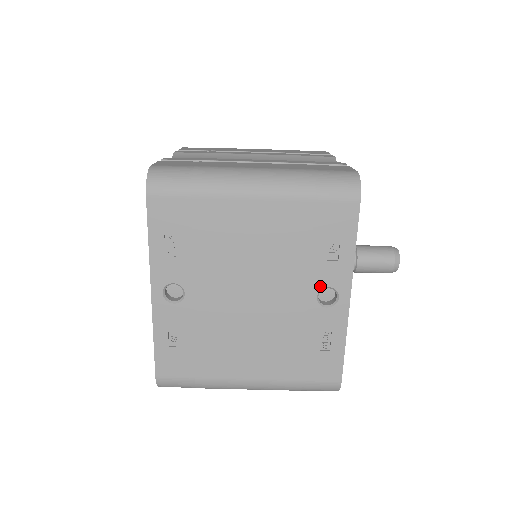
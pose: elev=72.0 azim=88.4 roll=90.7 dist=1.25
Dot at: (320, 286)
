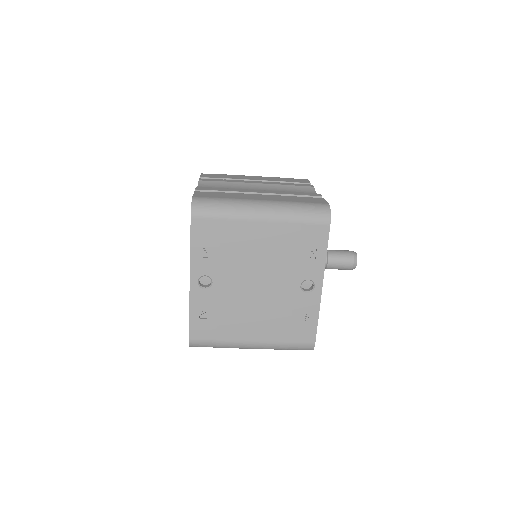
Dot at: (303, 279)
